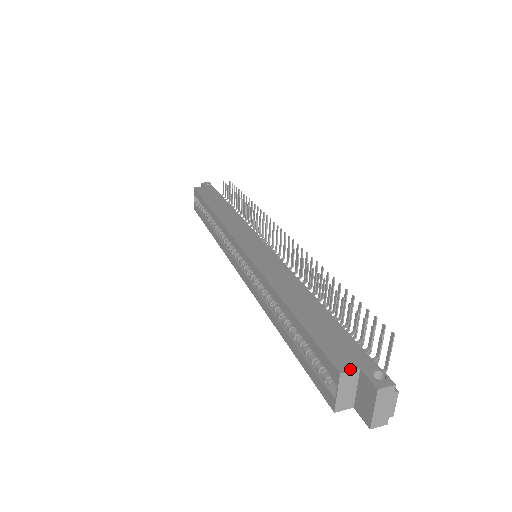
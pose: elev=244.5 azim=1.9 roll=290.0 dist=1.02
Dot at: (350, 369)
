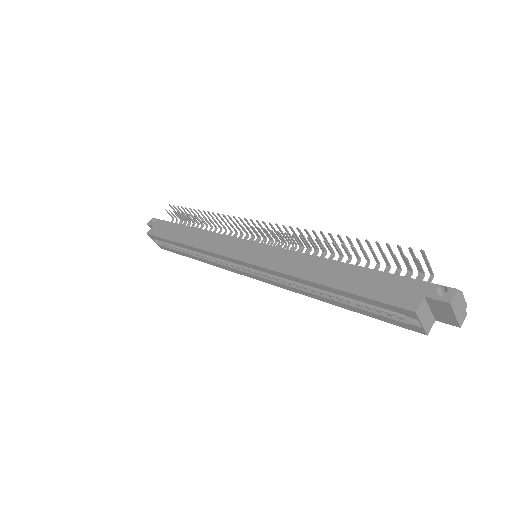
Dot at: (419, 303)
